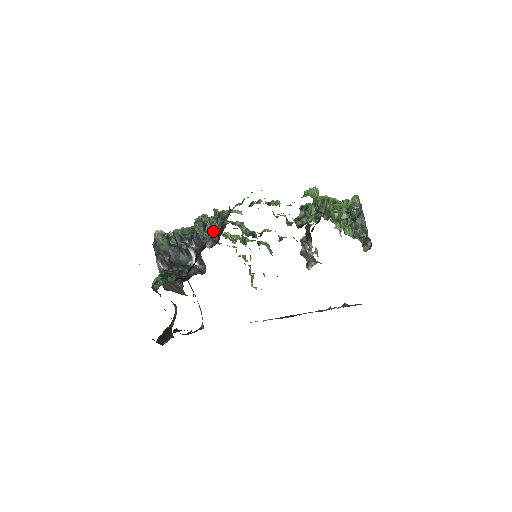
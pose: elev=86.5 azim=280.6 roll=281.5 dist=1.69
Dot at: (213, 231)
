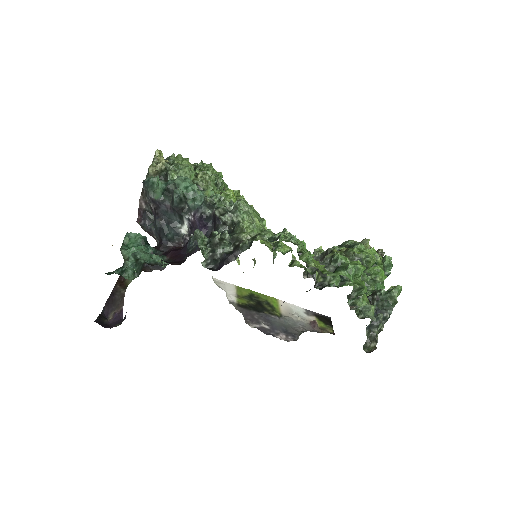
Dot at: (219, 249)
